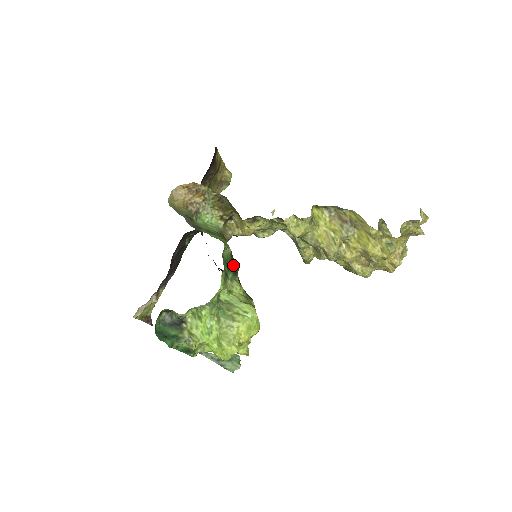
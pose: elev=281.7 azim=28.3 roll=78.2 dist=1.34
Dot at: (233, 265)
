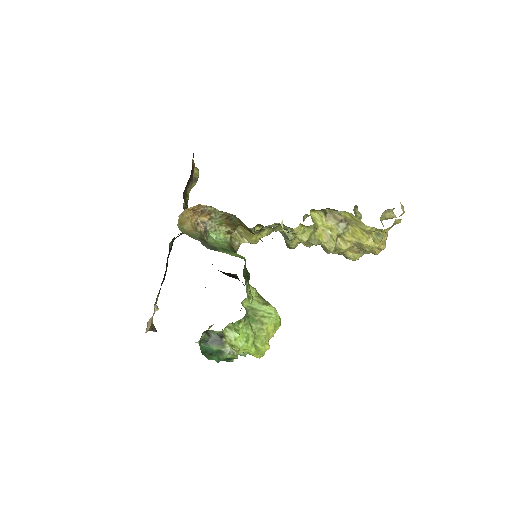
Dot at: (247, 273)
